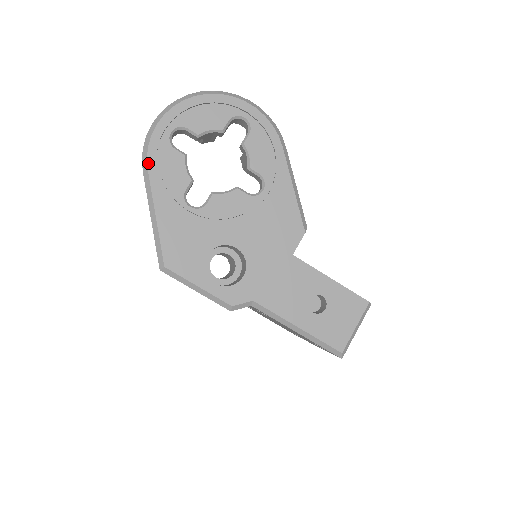
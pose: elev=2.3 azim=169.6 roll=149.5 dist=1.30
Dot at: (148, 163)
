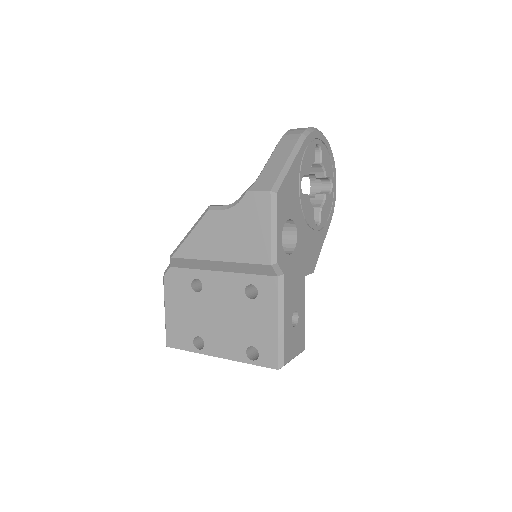
Dot at: (306, 138)
